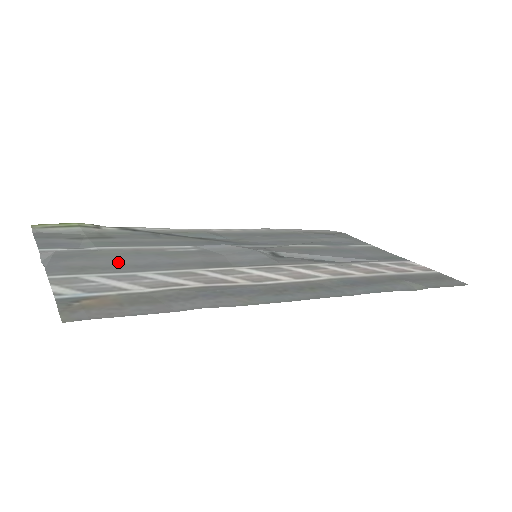
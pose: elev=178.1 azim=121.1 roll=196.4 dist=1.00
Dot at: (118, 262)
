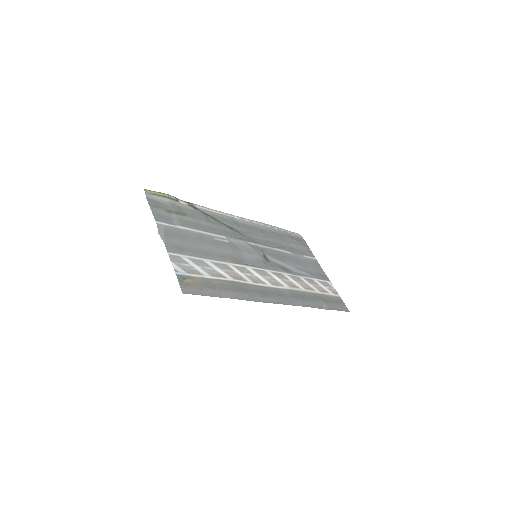
Dot at: (194, 246)
